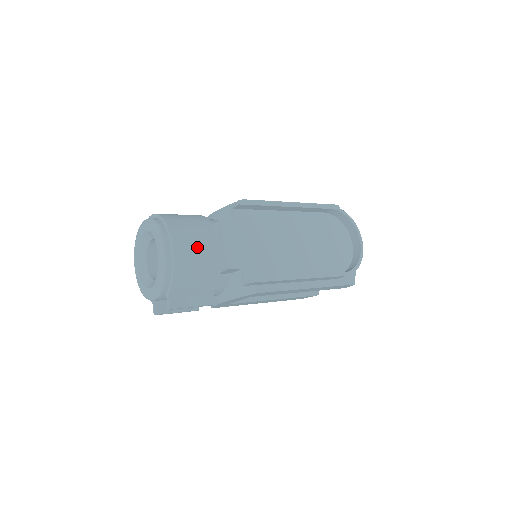
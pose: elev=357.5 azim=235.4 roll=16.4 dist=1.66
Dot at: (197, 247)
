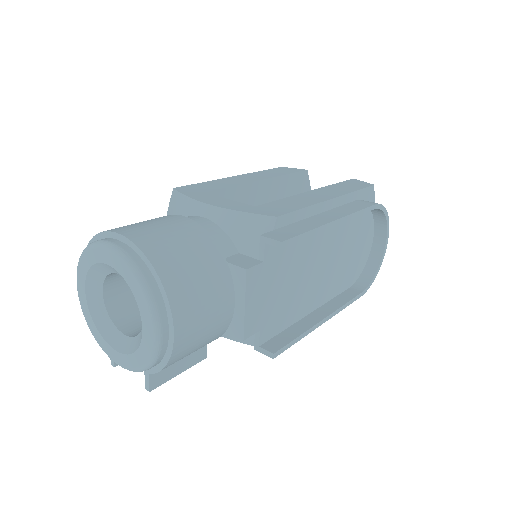
Dot at: (206, 316)
